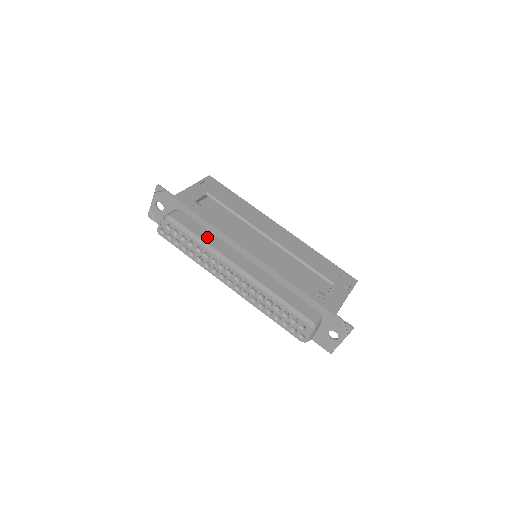
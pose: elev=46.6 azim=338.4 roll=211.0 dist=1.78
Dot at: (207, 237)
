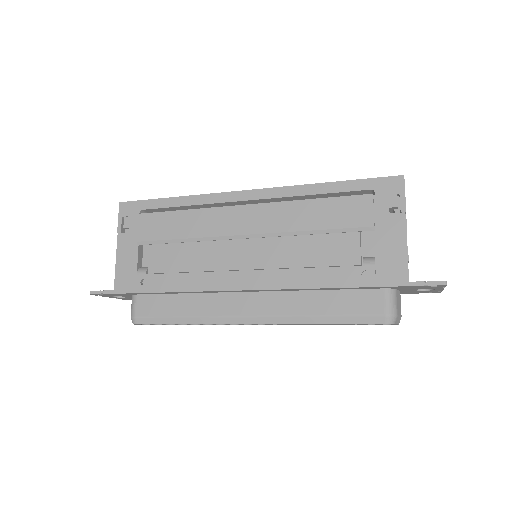
Dot at: (188, 307)
